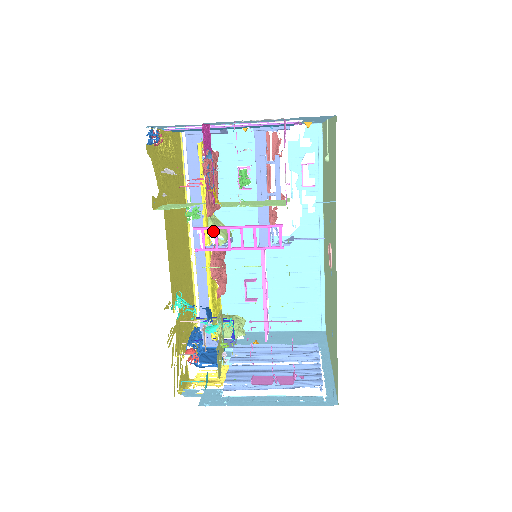
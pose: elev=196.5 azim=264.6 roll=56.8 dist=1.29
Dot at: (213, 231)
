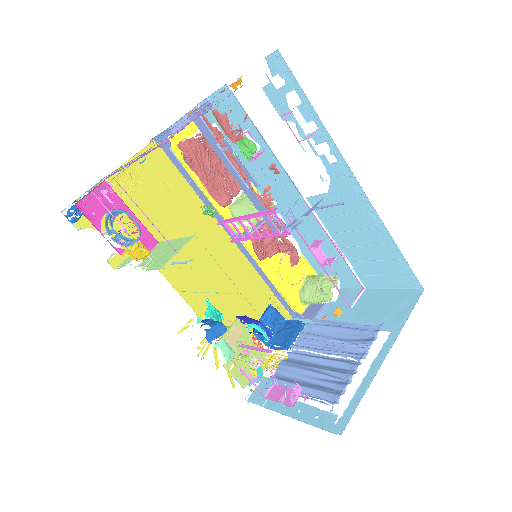
Dot at: occluded
